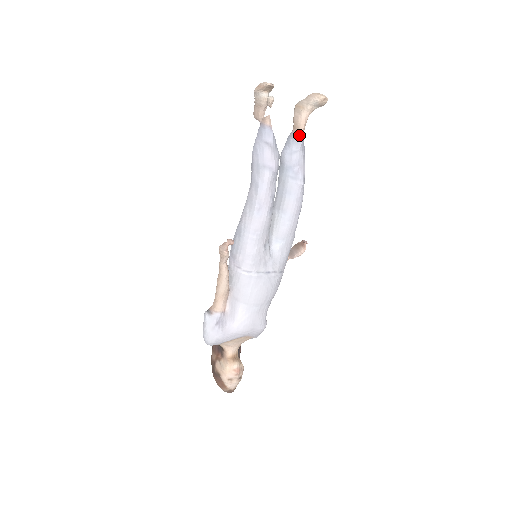
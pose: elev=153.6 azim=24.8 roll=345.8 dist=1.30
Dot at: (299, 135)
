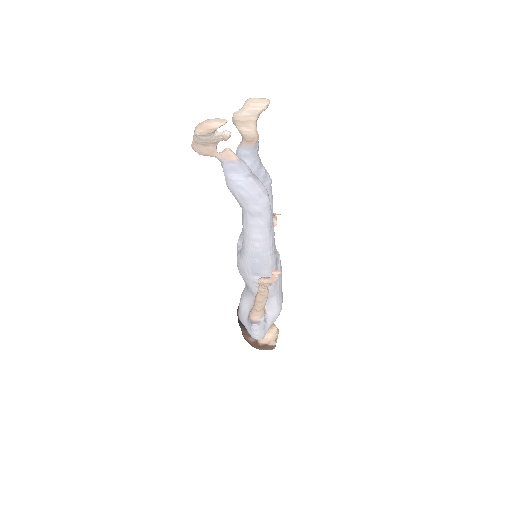
Dot at: (256, 146)
